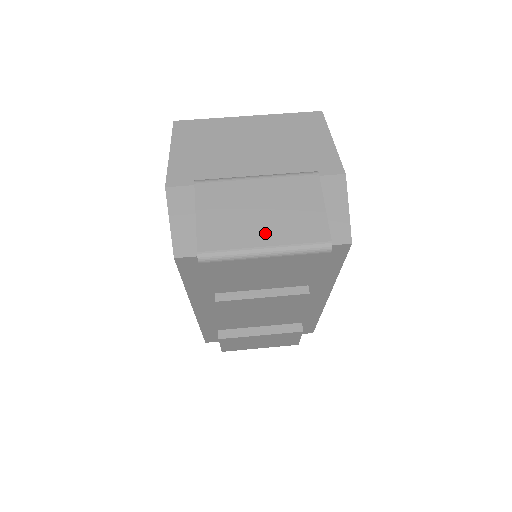
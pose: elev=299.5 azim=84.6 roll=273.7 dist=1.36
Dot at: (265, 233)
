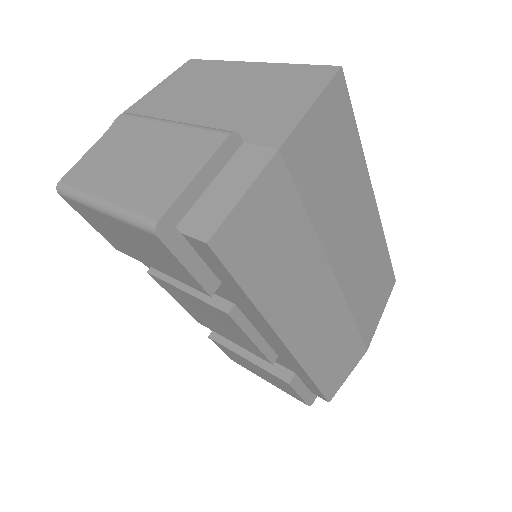
Dot at: (117, 184)
